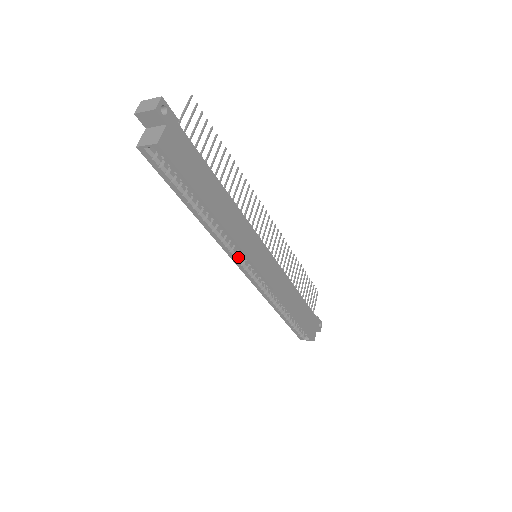
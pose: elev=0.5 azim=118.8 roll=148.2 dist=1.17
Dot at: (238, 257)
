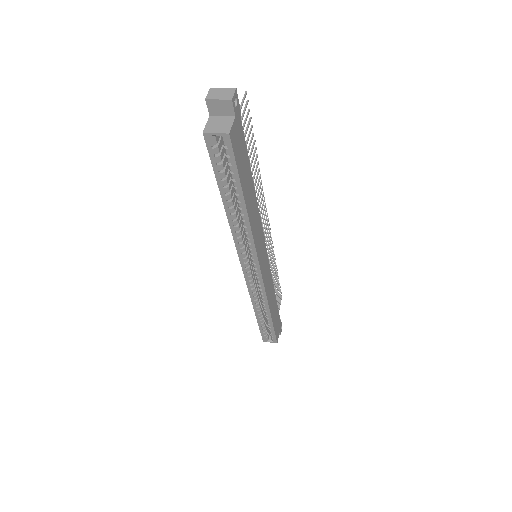
Dot at: (246, 255)
